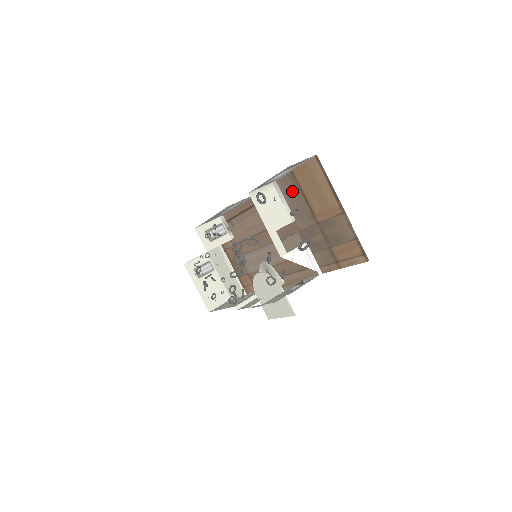
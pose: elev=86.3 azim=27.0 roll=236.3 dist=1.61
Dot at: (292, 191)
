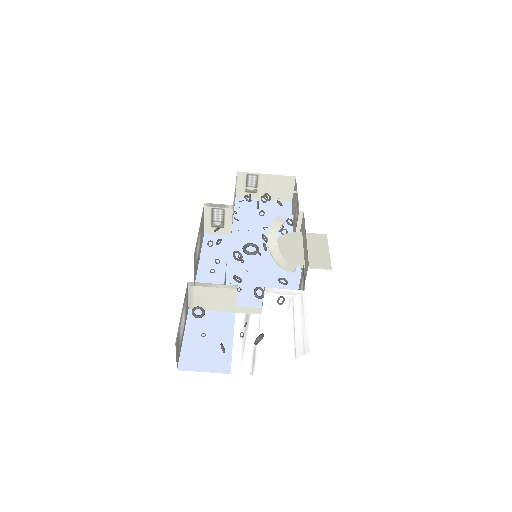
Dot at: occluded
